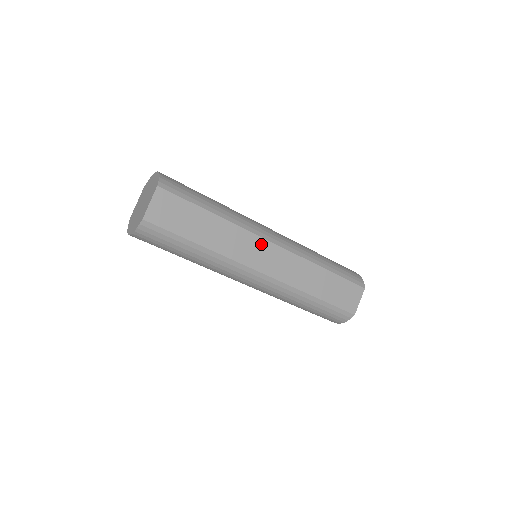
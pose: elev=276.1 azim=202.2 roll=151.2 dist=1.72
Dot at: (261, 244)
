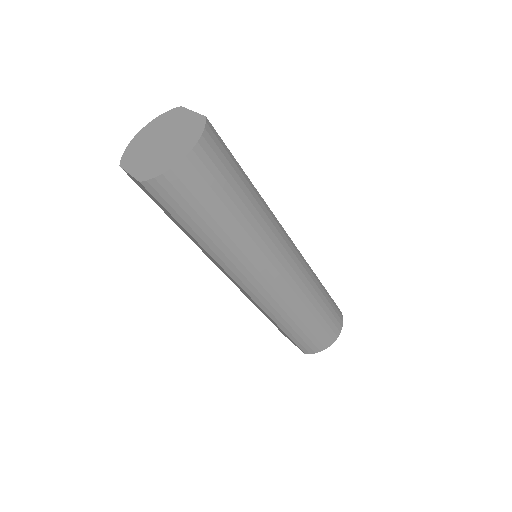
Dot at: occluded
